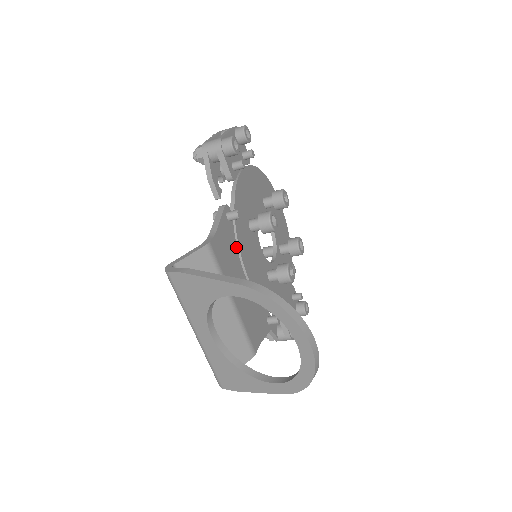
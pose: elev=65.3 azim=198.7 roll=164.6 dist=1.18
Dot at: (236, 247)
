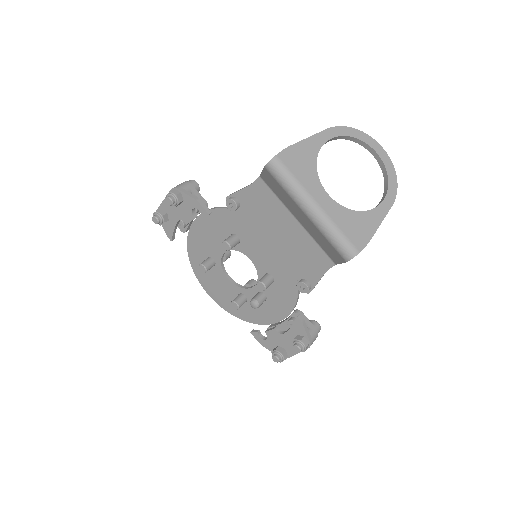
Dot at: occluded
